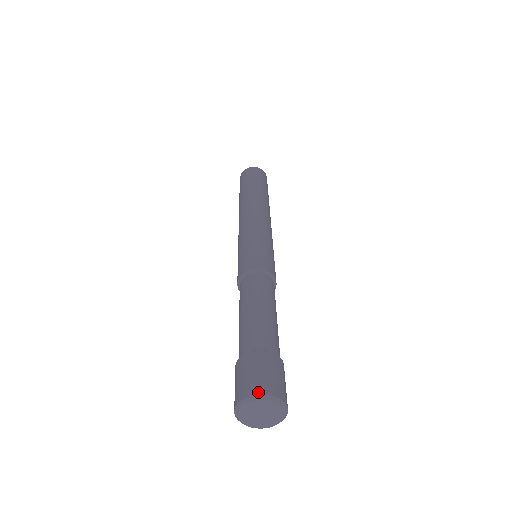
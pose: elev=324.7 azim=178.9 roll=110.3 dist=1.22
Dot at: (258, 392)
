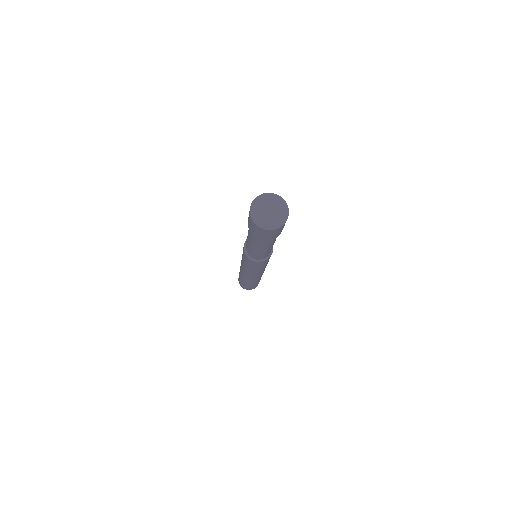
Dot at: (274, 194)
